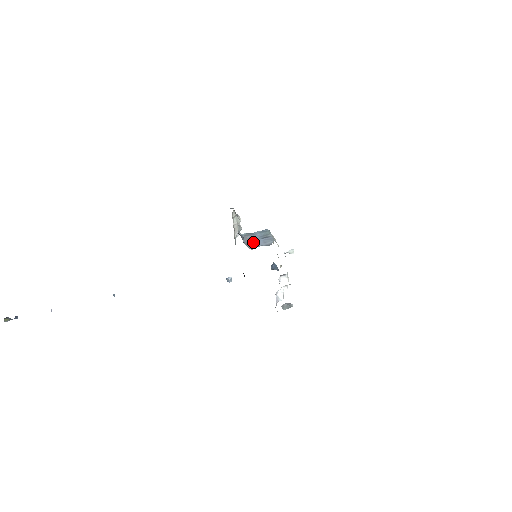
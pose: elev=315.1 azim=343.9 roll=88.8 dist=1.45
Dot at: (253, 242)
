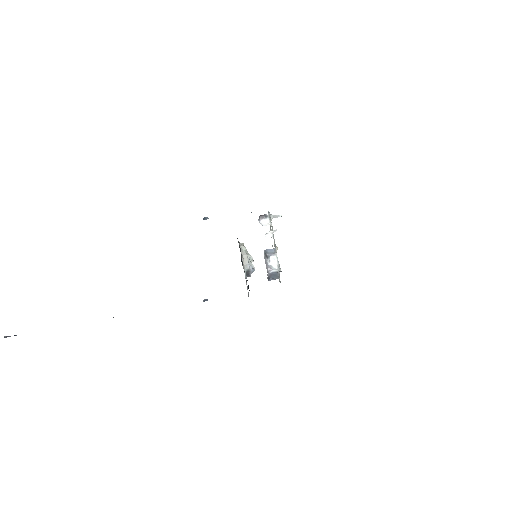
Dot at: occluded
